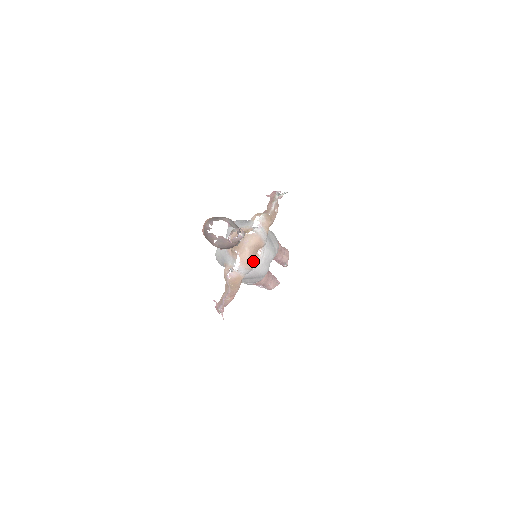
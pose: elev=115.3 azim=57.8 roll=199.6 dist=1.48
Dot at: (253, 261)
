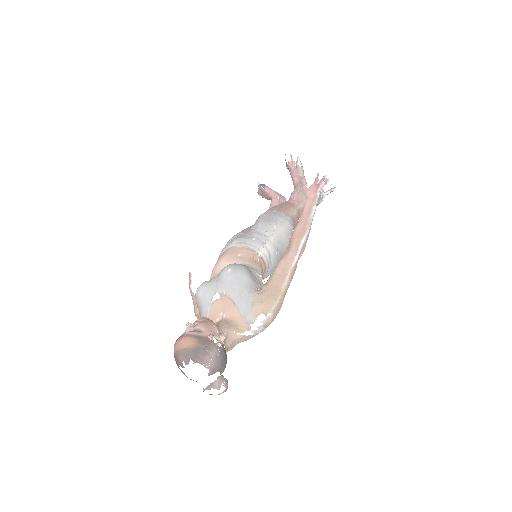
Dot at: occluded
